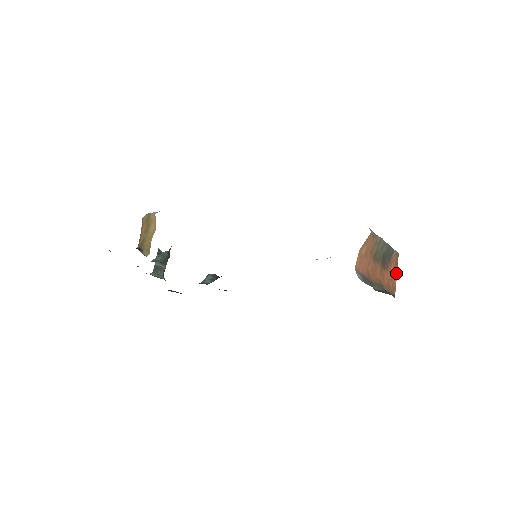
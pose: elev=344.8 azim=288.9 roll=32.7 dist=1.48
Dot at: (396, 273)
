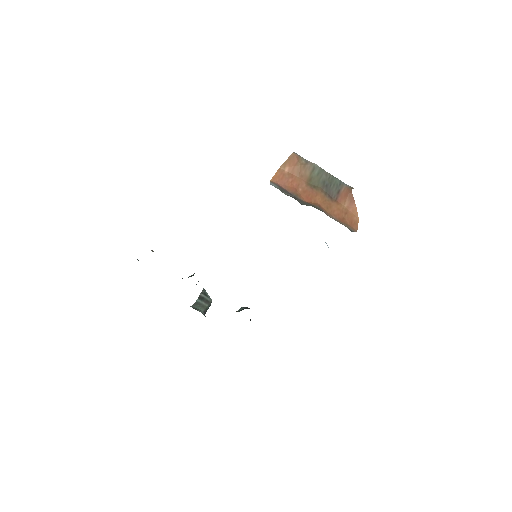
Dot at: (355, 210)
